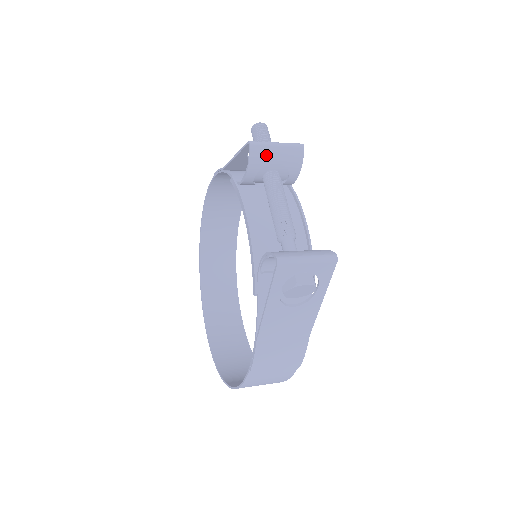
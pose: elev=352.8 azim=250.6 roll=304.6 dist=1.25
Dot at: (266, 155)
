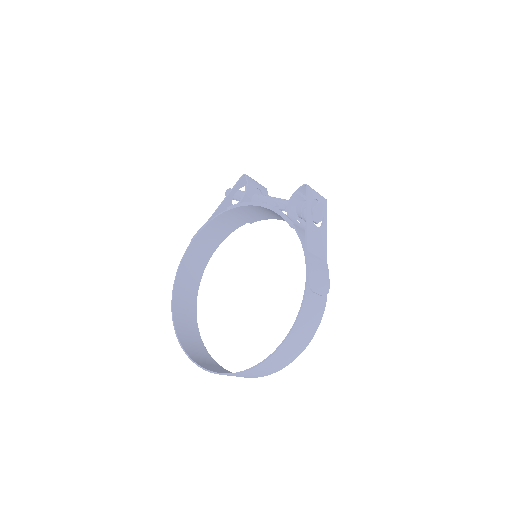
Dot at: (253, 182)
